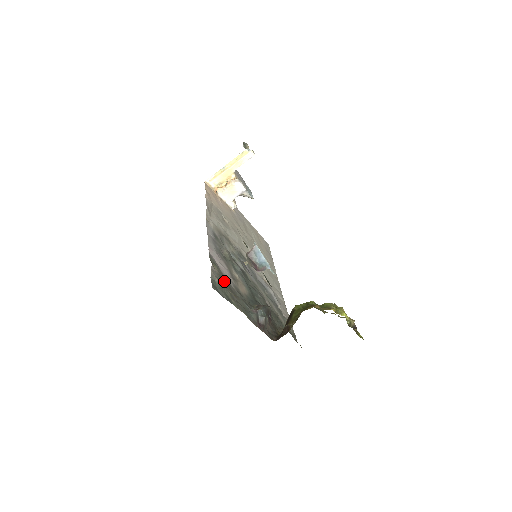
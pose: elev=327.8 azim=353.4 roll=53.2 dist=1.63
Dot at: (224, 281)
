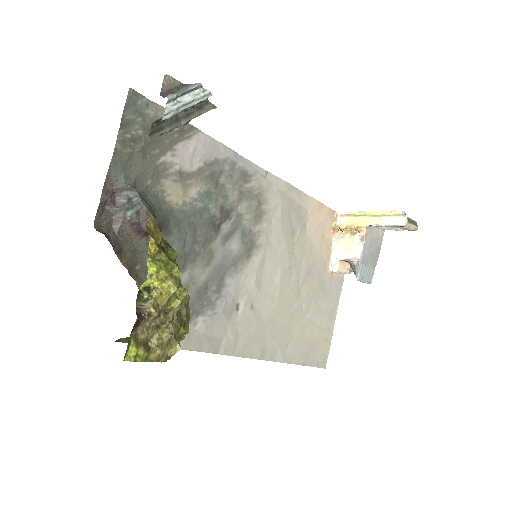
Dot at: occluded
